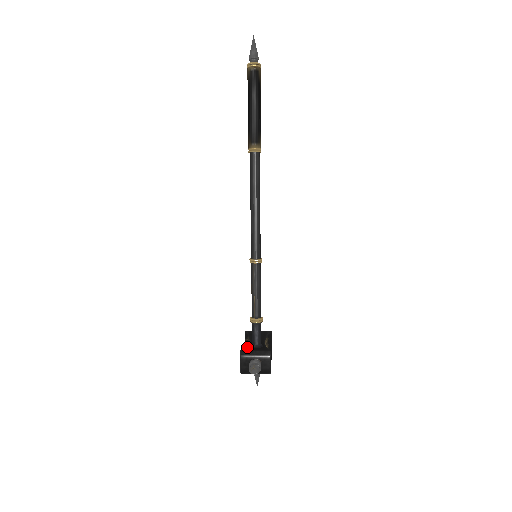
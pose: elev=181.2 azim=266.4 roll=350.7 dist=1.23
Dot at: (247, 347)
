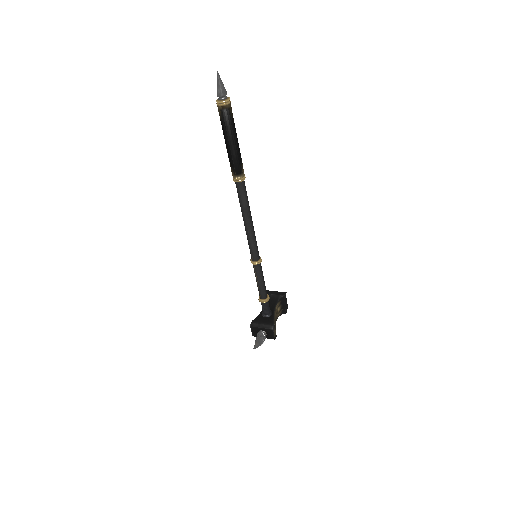
Dot at: (259, 315)
